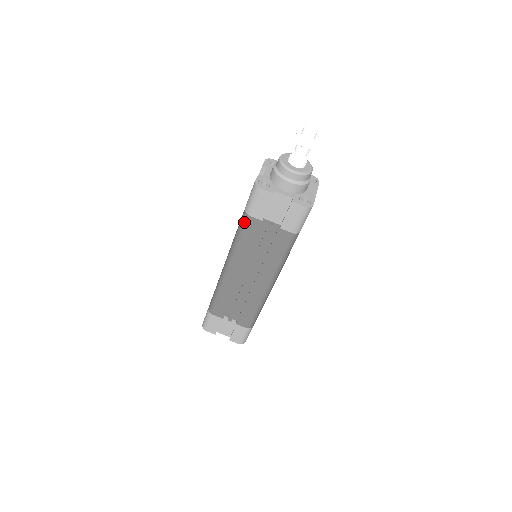
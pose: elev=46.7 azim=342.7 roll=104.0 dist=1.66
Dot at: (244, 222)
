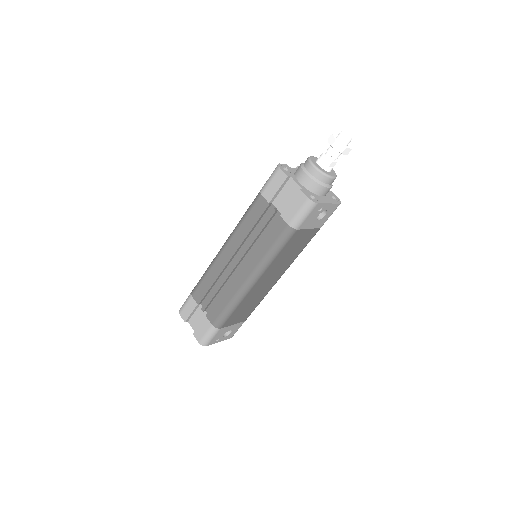
Dot at: (255, 200)
